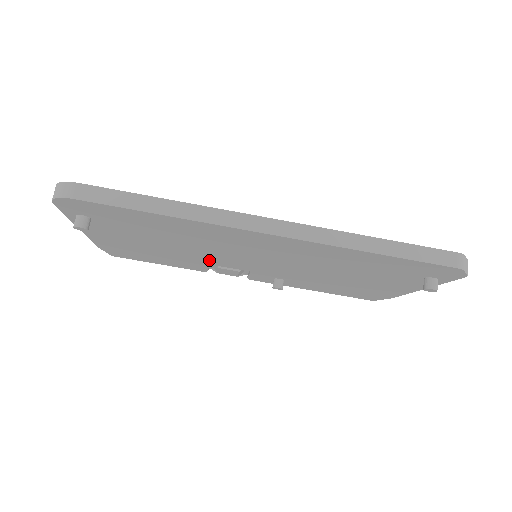
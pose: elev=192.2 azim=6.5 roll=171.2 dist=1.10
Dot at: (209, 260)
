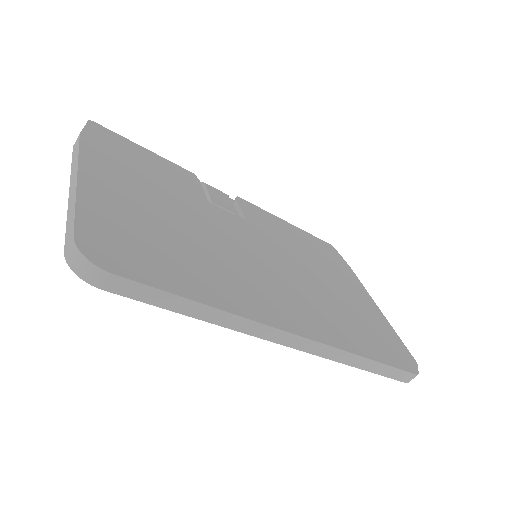
Dot at: occluded
